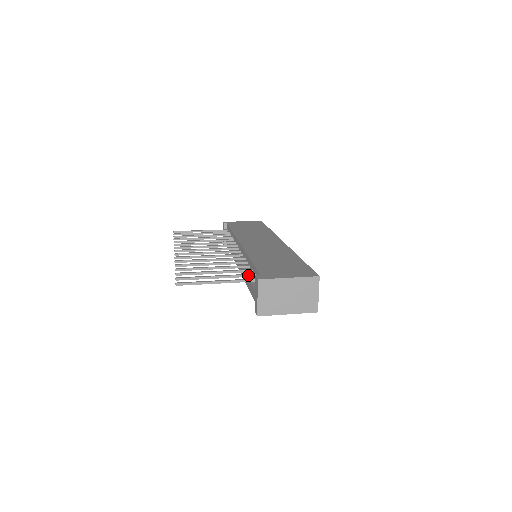
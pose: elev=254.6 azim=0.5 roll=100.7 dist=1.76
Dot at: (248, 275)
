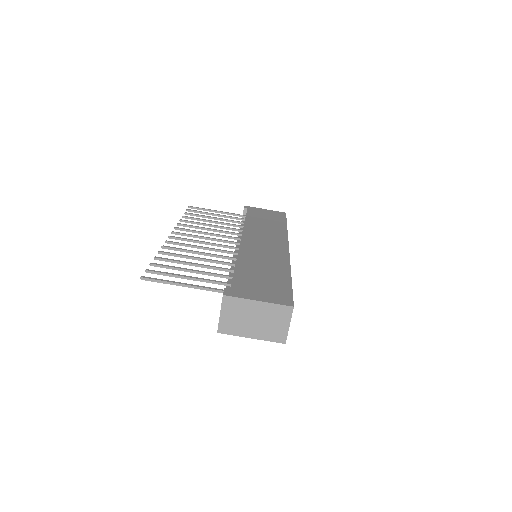
Dot at: (223, 283)
